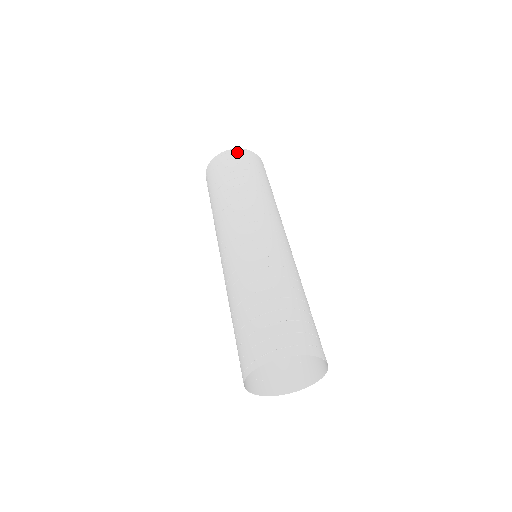
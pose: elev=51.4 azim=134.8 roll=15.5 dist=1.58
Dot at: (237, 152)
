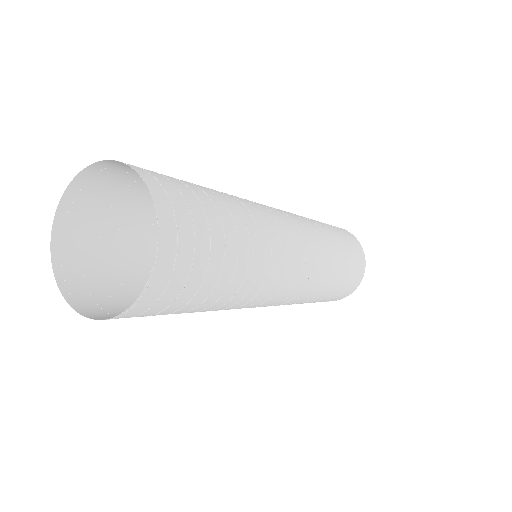
Dot at: occluded
